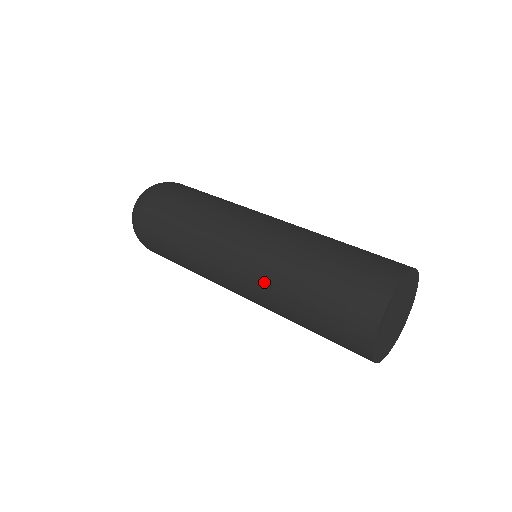
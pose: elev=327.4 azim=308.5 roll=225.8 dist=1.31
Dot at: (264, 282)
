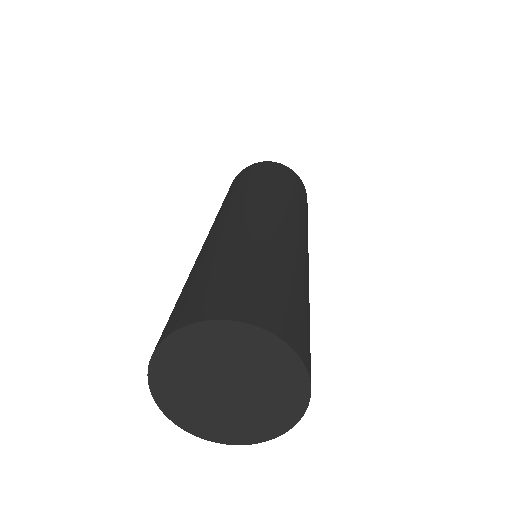
Dot at: (205, 246)
